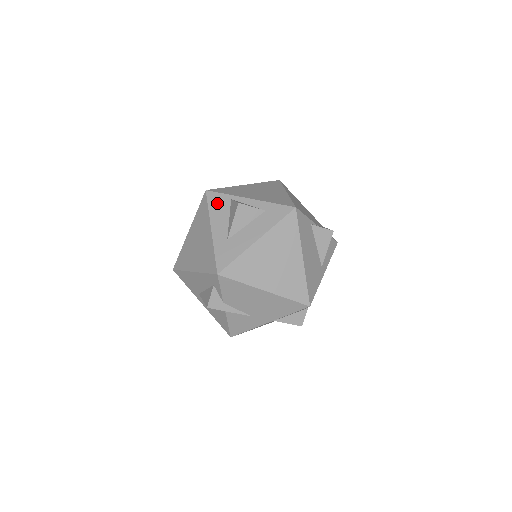
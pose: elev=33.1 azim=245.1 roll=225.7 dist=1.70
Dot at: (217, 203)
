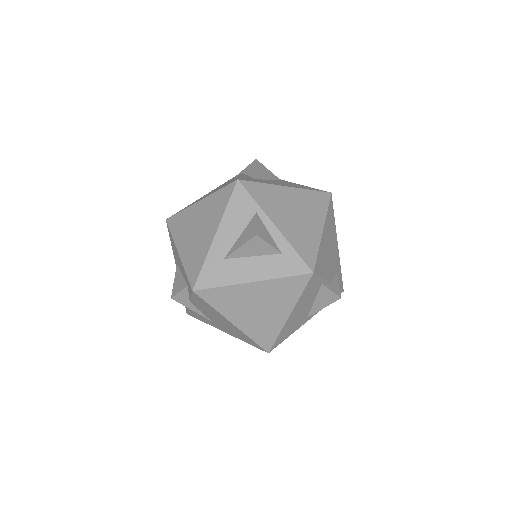
Dot at: (240, 206)
